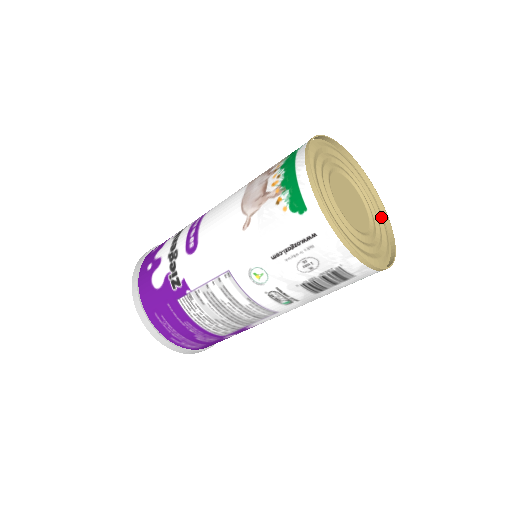
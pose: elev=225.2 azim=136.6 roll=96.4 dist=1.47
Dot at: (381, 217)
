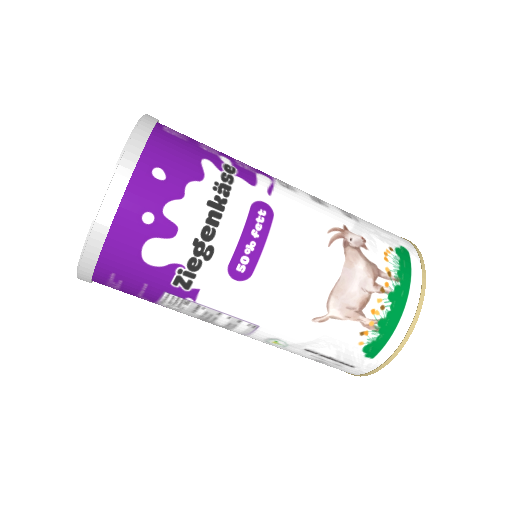
Dot at: occluded
